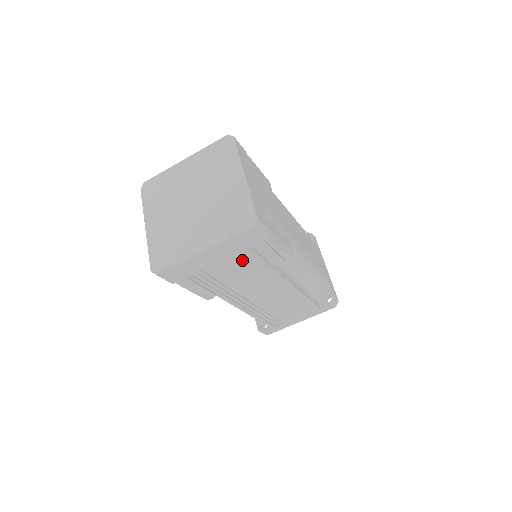
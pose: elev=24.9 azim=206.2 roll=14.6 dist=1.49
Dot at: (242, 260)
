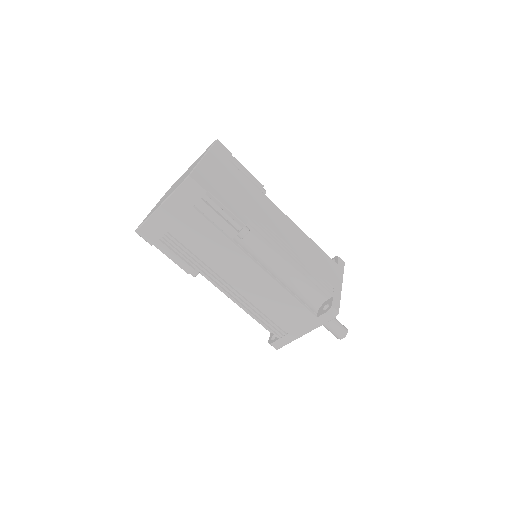
Dot at: (195, 223)
